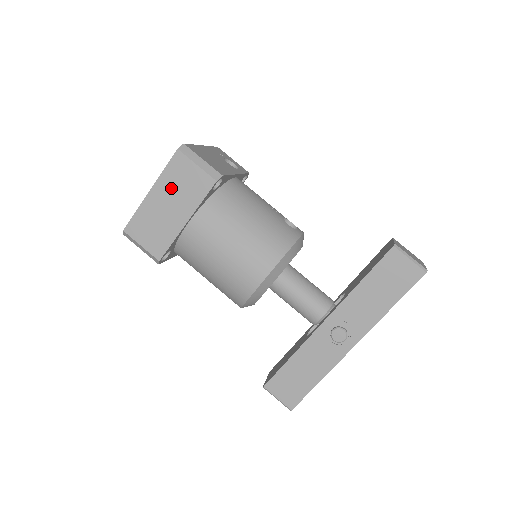
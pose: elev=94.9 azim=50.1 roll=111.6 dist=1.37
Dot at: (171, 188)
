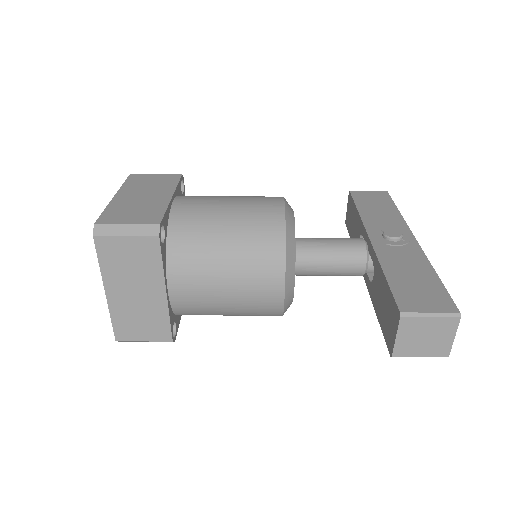
Dot at: (138, 188)
